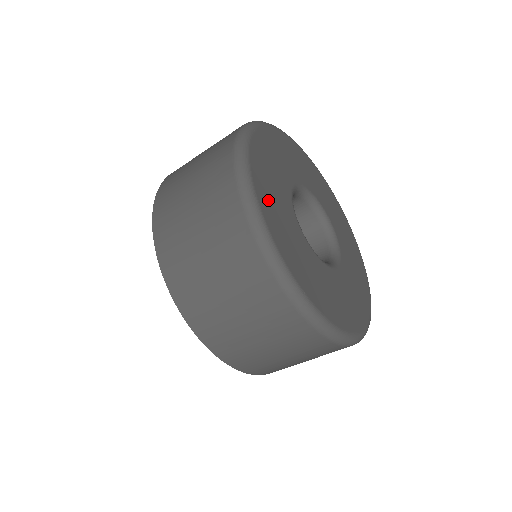
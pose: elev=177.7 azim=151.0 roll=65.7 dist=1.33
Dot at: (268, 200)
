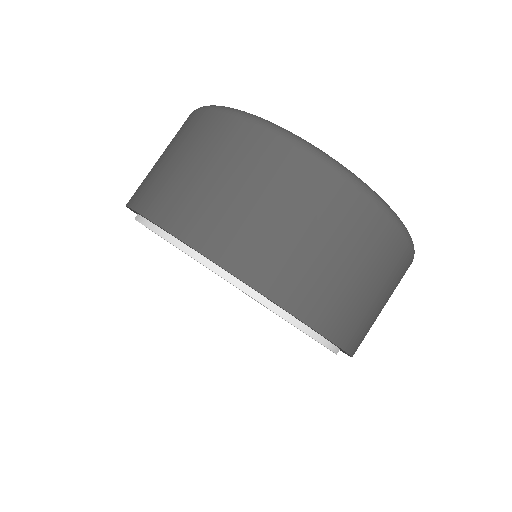
Dot at: occluded
